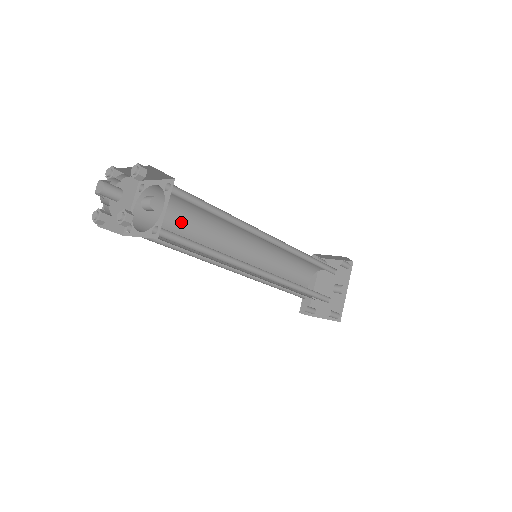
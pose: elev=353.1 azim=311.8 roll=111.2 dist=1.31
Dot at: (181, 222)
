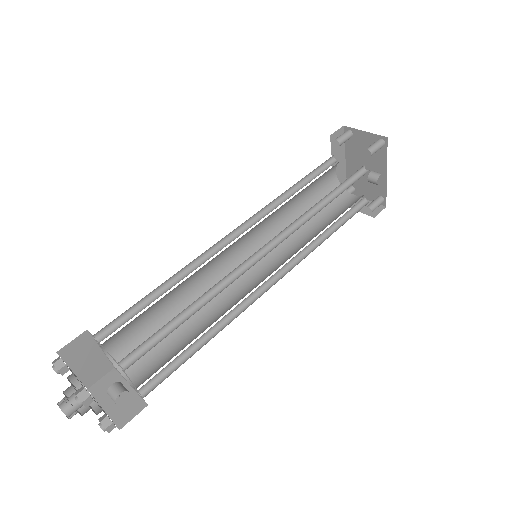
Dot at: (157, 306)
